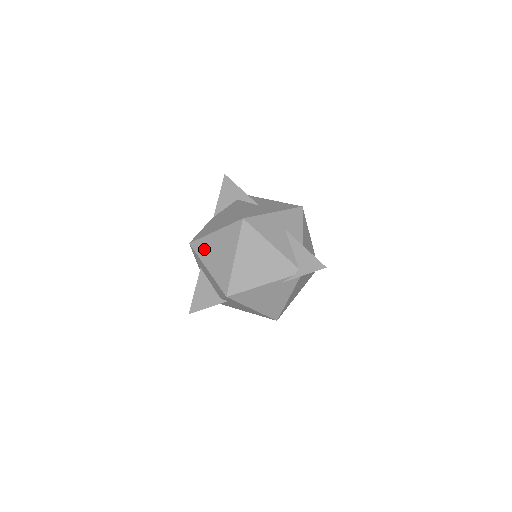
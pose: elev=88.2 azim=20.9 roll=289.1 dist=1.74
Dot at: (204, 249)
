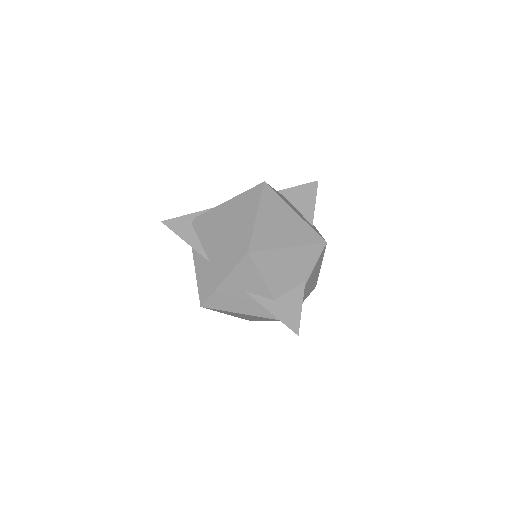
Dot at: occluded
